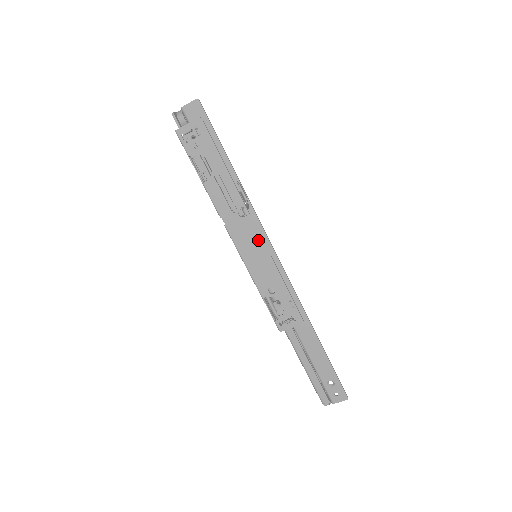
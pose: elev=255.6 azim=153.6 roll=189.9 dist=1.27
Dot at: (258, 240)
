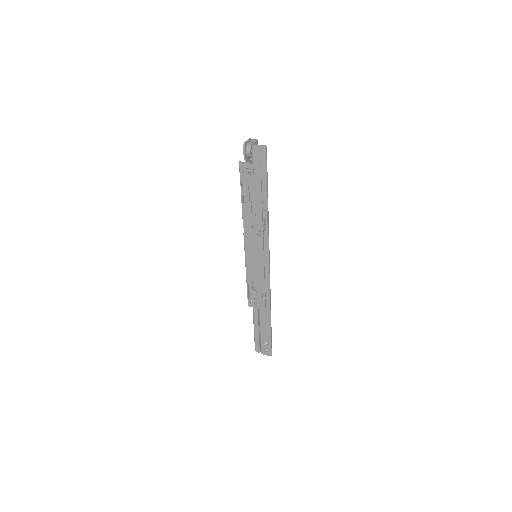
Dot at: (261, 253)
